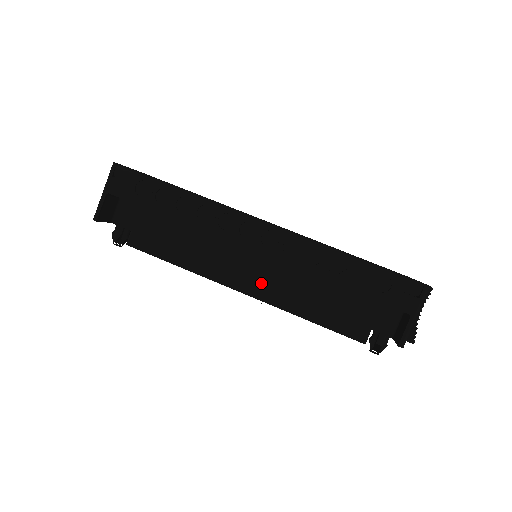
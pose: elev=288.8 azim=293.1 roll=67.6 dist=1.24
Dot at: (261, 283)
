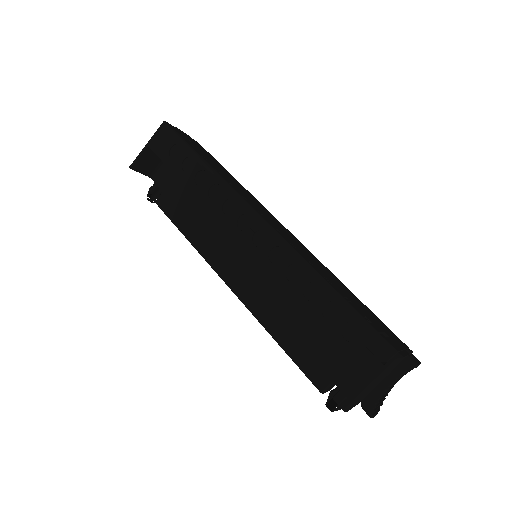
Dot at: (247, 283)
